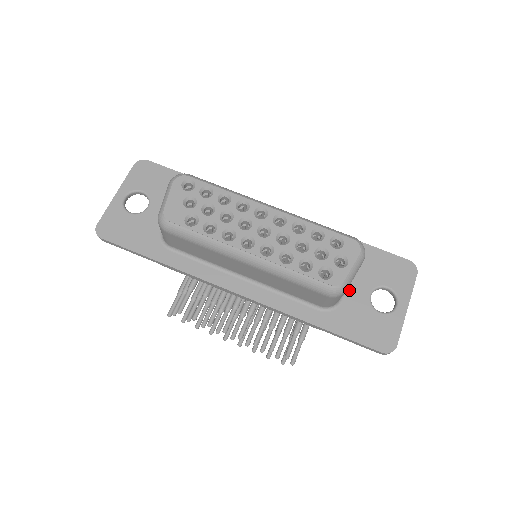
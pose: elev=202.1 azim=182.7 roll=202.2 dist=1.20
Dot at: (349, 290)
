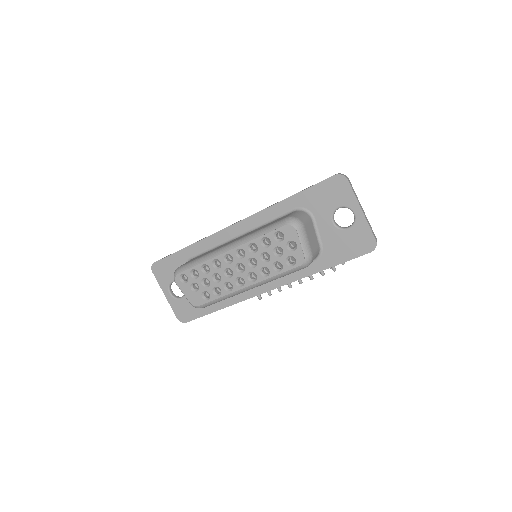
Dot at: (319, 232)
